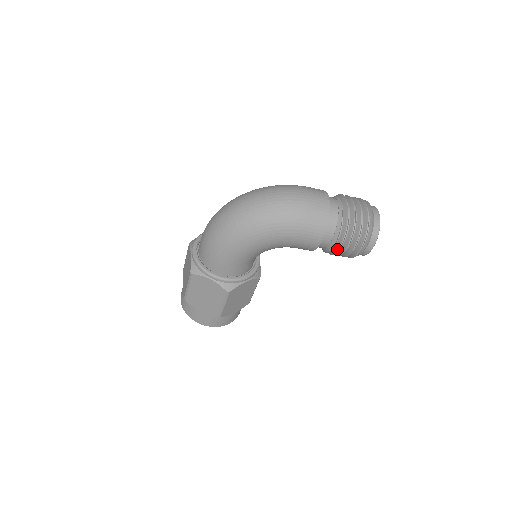
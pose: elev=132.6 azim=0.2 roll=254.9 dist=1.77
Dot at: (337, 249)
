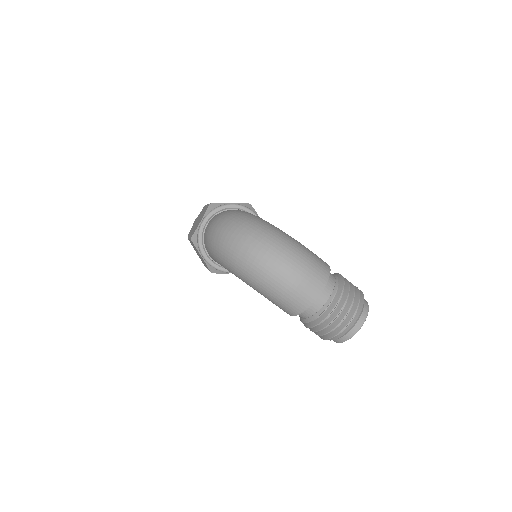
Dot at: (304, 324)
